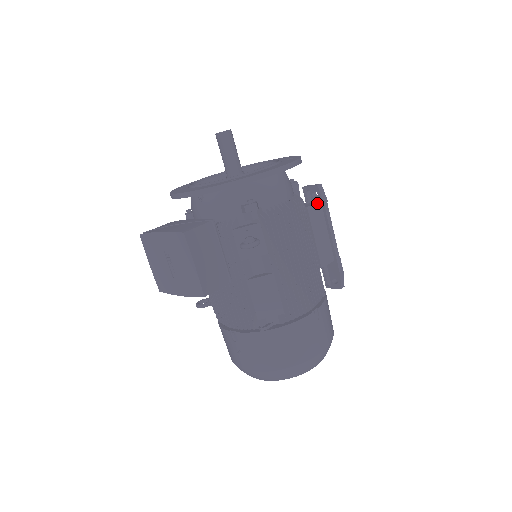
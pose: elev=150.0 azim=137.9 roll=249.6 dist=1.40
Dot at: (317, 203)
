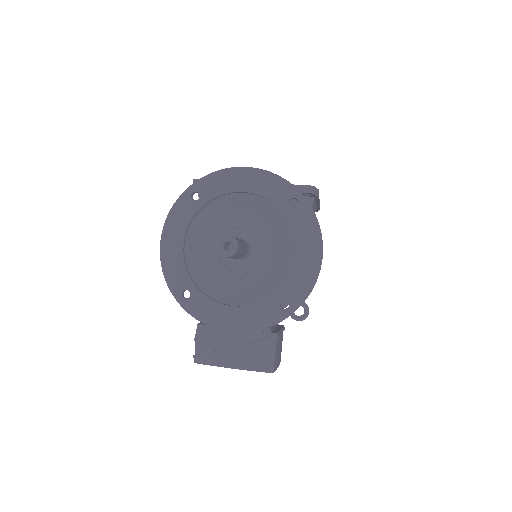
Dot at: occluded
